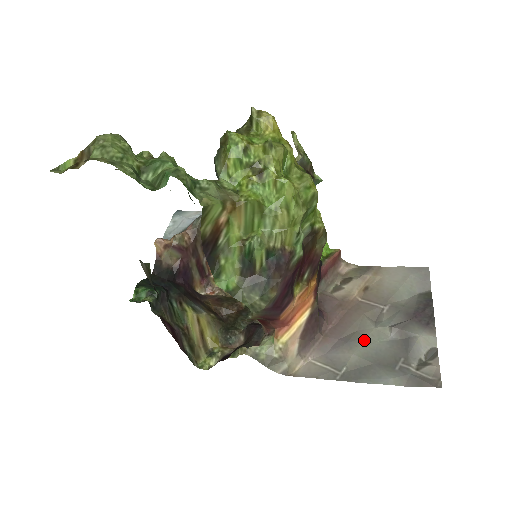
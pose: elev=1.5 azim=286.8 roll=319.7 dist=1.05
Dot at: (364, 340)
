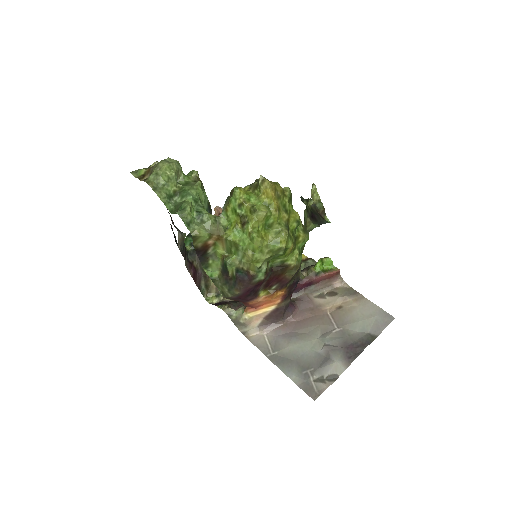
Dot at: (303, 342)
